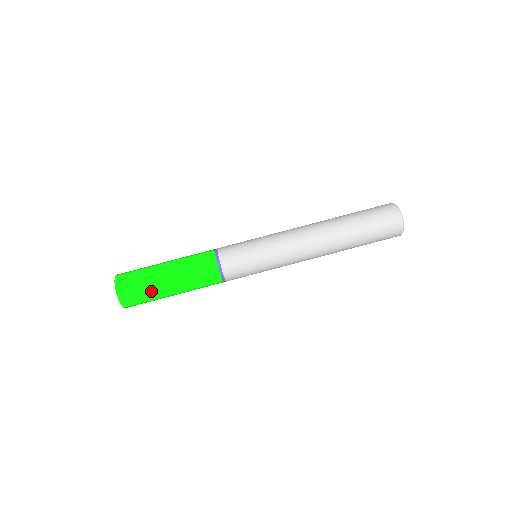
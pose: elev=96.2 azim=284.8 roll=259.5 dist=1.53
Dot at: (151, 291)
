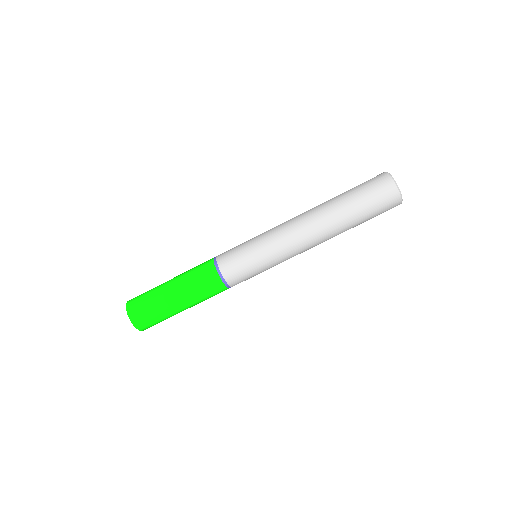
Dot at: (162, 312)
